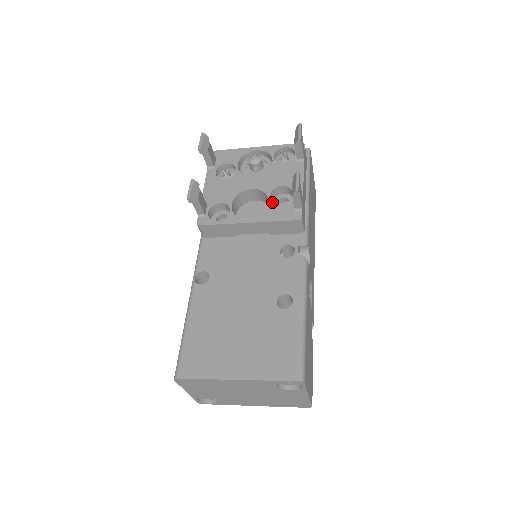
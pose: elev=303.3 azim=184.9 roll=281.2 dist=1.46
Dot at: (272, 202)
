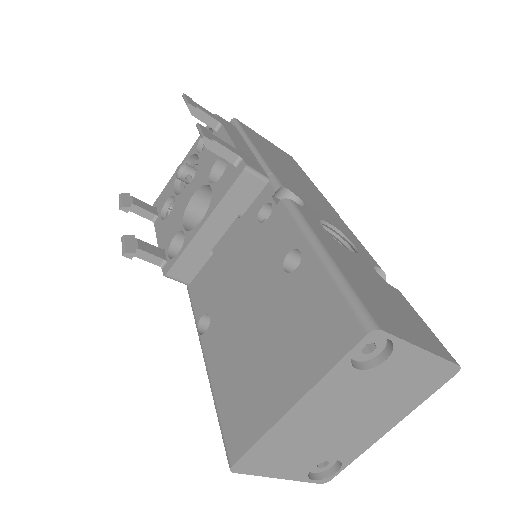
Dot at: (213, 184)
